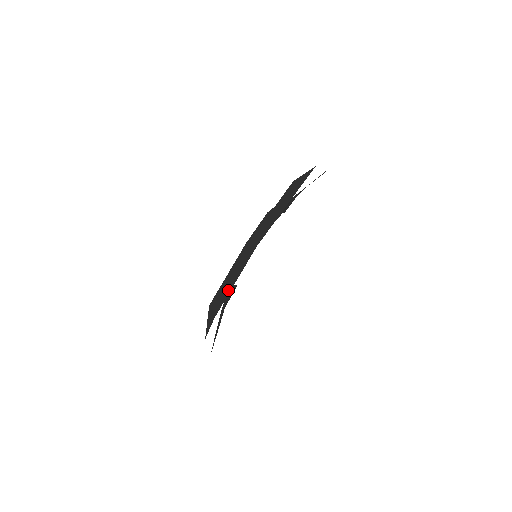
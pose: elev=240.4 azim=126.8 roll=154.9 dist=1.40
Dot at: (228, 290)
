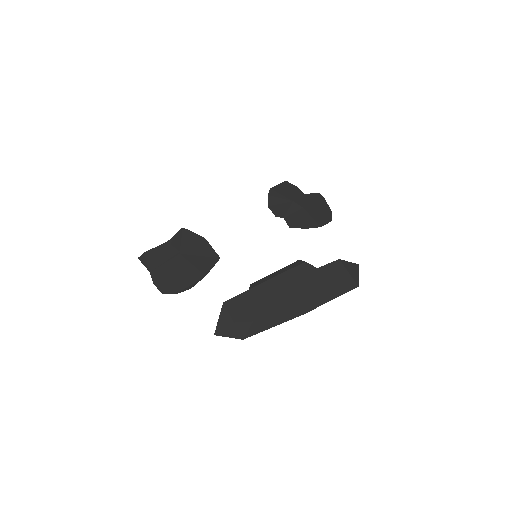
Dot at: (262, 323)
